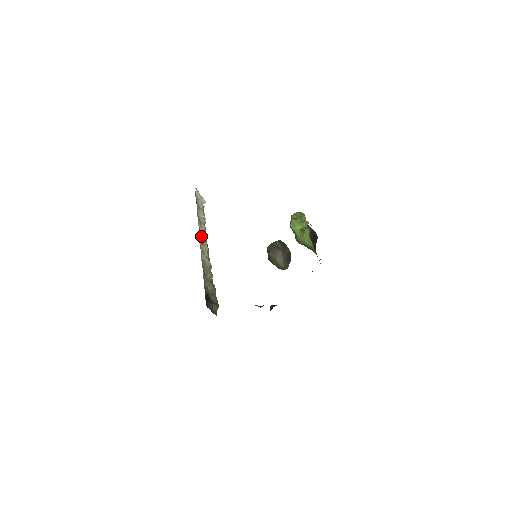
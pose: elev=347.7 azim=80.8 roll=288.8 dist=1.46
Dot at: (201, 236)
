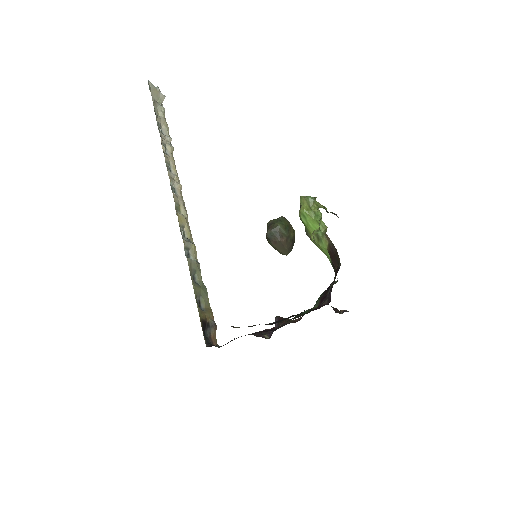
Dot at: (175, 194)
